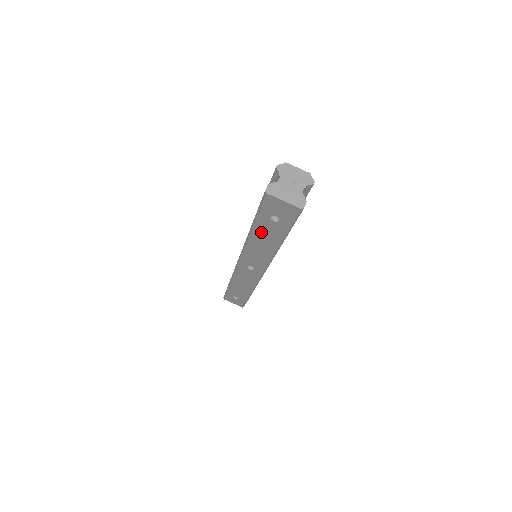
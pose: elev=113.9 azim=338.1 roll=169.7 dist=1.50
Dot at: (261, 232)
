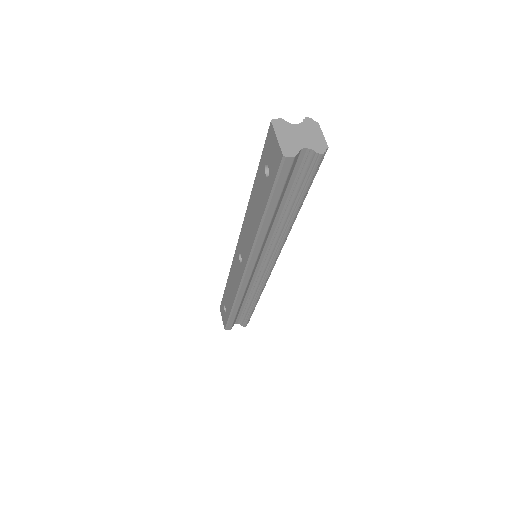
Dot at: (256, 193)
